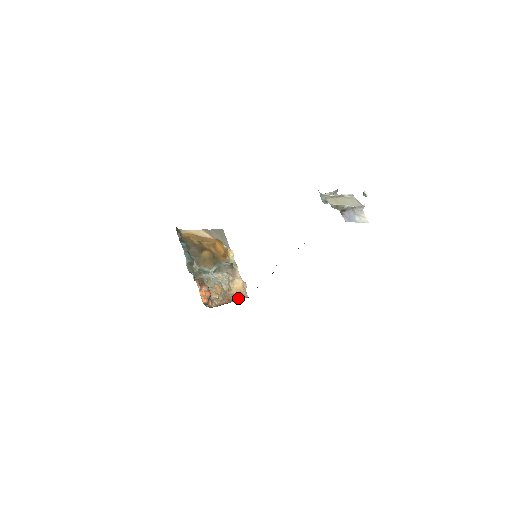
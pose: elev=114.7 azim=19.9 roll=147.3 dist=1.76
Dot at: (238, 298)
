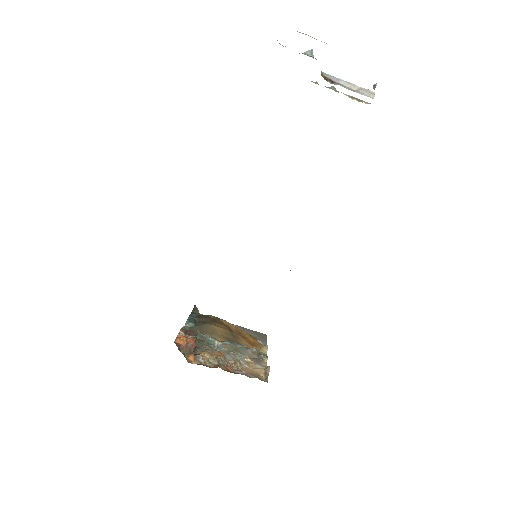
Dot at: (247, 376)
